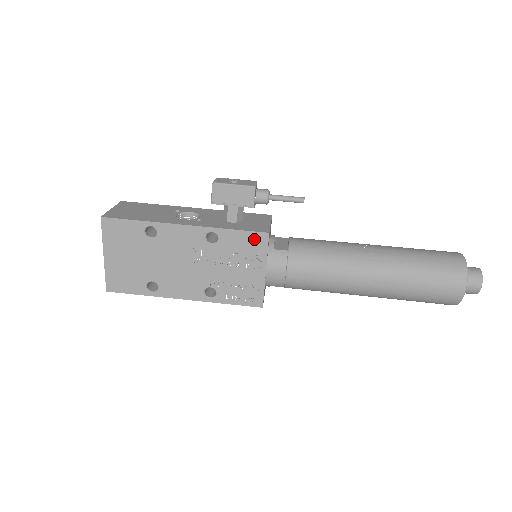
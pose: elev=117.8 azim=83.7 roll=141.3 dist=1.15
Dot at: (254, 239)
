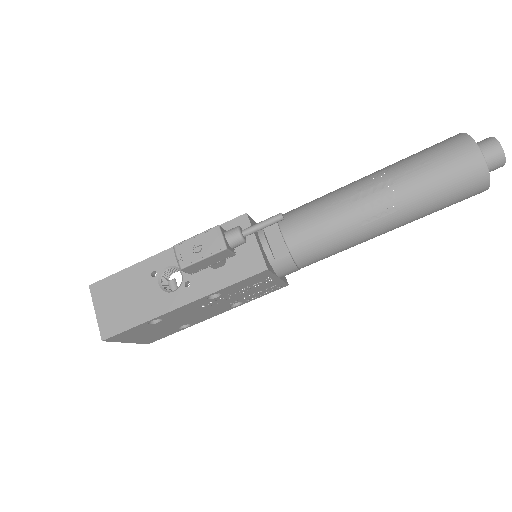
Dot at: (255, 278)
